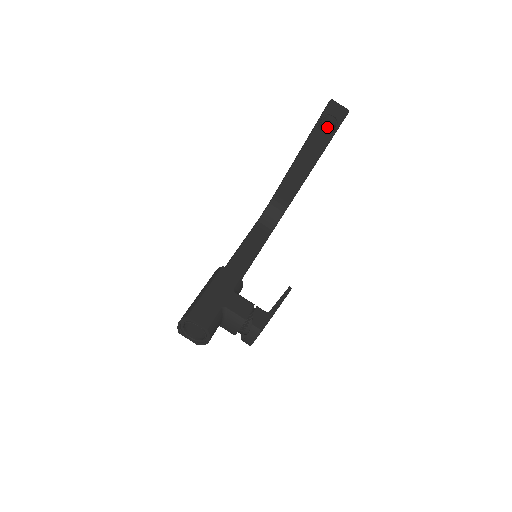
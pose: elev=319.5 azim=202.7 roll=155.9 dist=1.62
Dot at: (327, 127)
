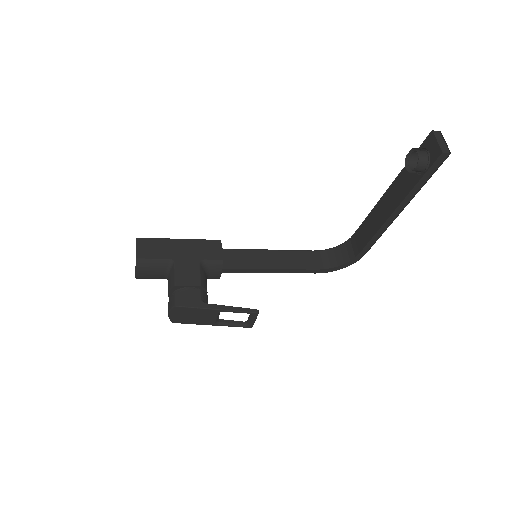
Dot at: occluded
